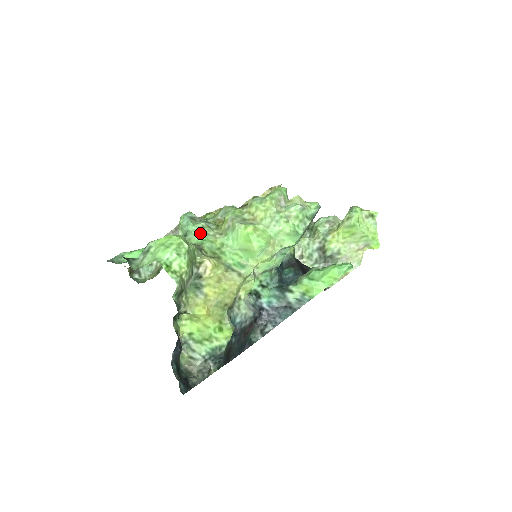
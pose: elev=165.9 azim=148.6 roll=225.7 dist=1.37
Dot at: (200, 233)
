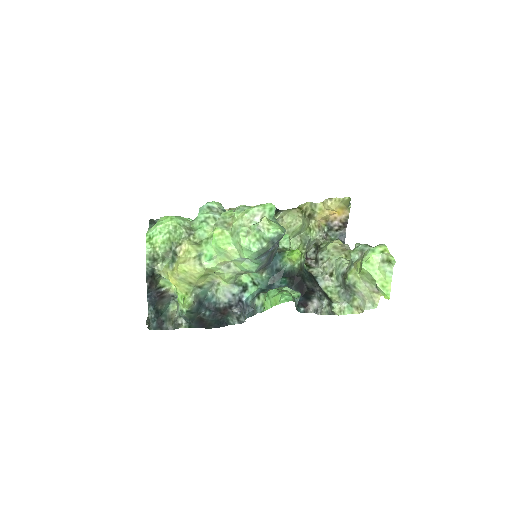
Dot at: (202, 221)
